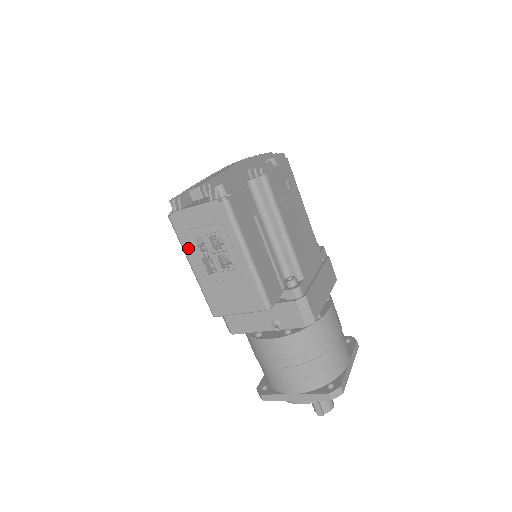
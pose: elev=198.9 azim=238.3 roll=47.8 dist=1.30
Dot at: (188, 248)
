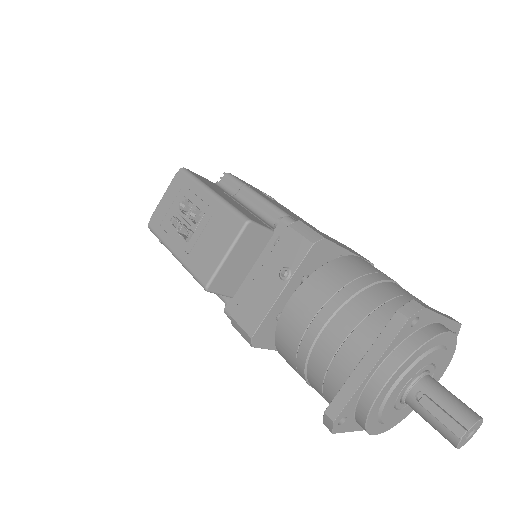
Dot at: (166, 237)
